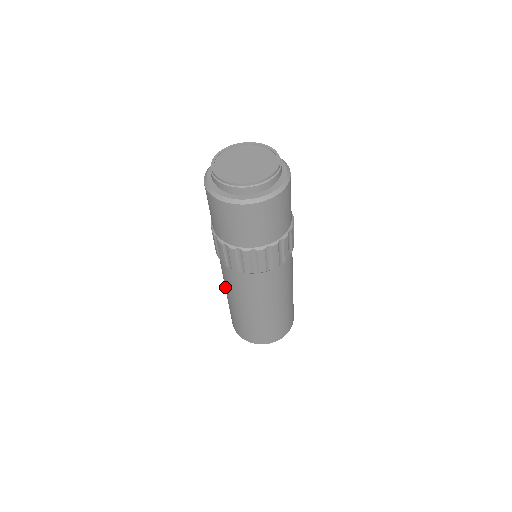
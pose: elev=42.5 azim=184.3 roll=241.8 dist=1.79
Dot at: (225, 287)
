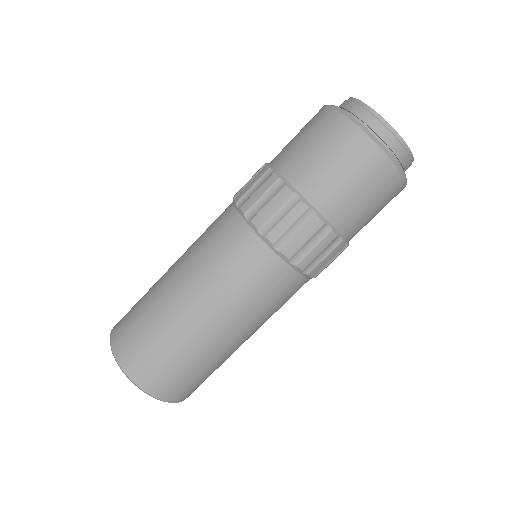
Dot at: (186, 268)
